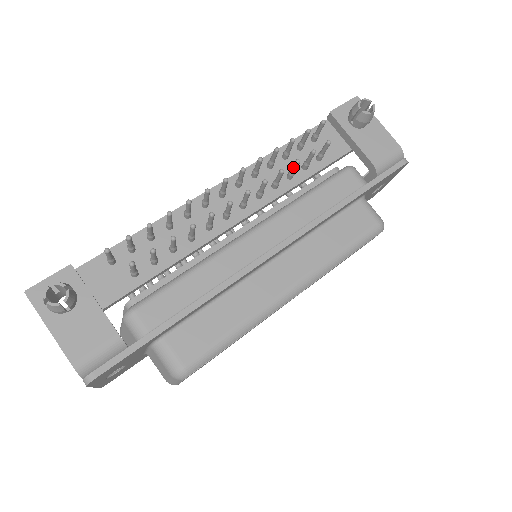
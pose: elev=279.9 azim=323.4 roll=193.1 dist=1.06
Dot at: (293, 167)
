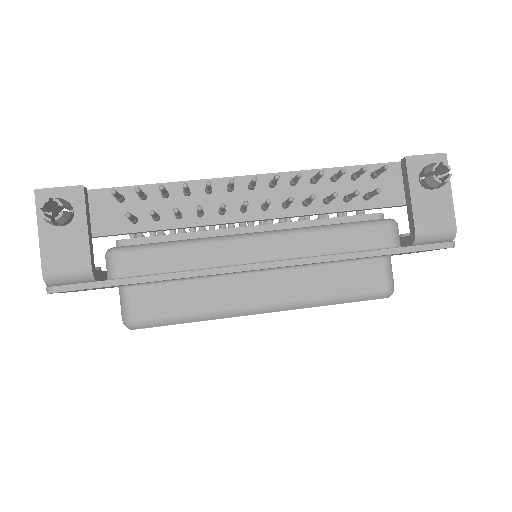
Dot at: (330, 196)
